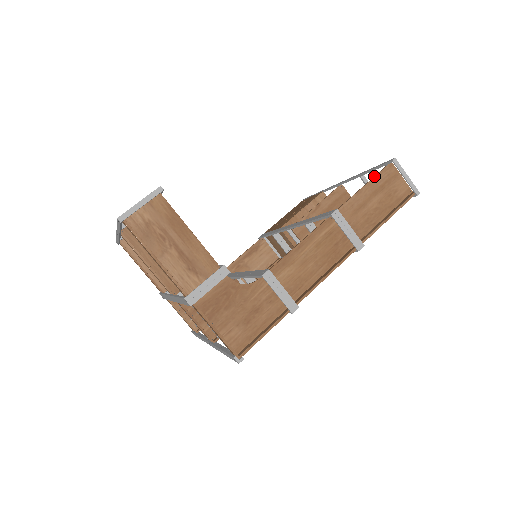
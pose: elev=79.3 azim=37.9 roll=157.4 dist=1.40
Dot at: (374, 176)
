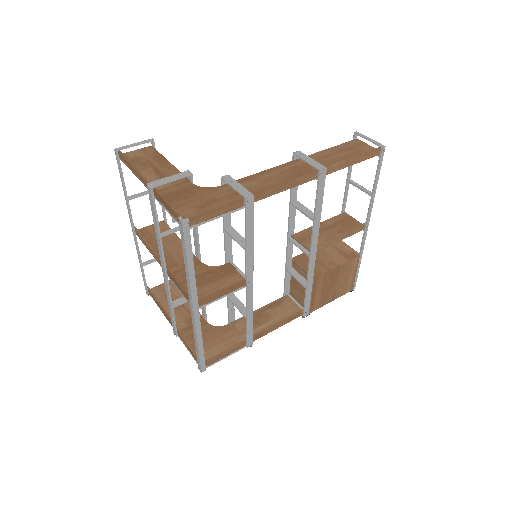
Dot at: (340, 145)
